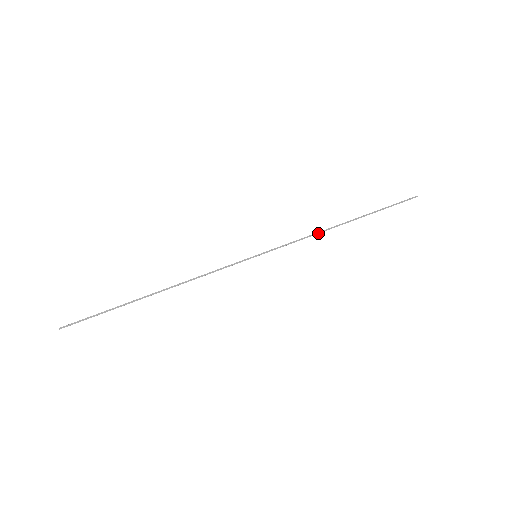
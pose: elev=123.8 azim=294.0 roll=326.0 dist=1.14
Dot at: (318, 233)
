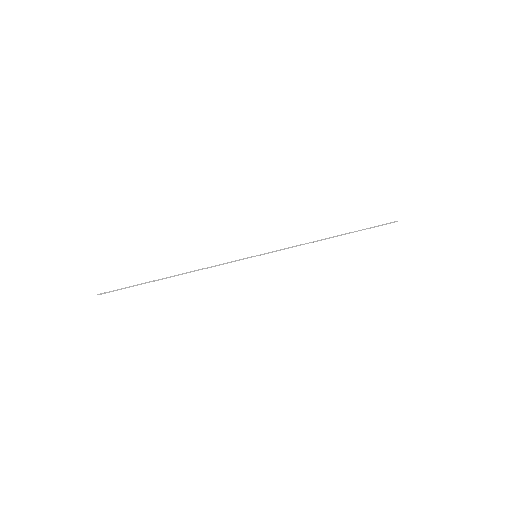
Dot at: occluded
